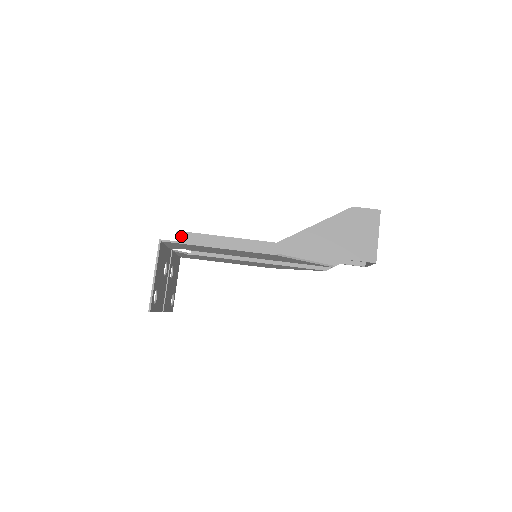
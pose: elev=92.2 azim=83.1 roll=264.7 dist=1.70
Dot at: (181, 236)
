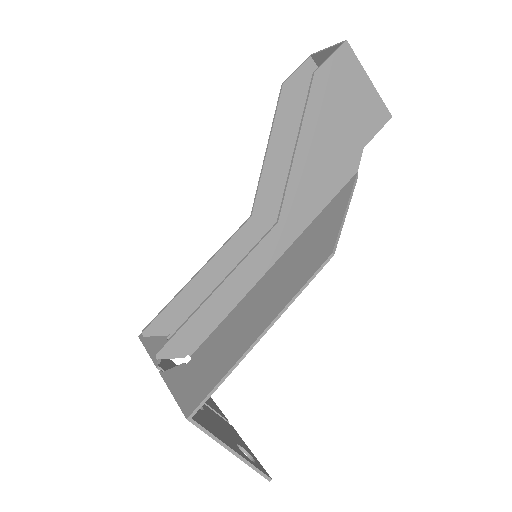
Dot at: (167, 355)
